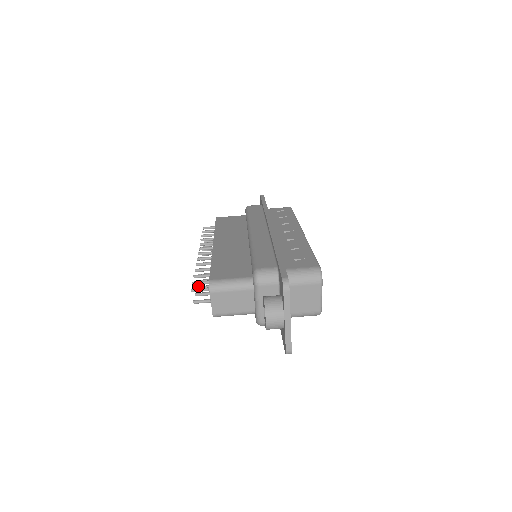
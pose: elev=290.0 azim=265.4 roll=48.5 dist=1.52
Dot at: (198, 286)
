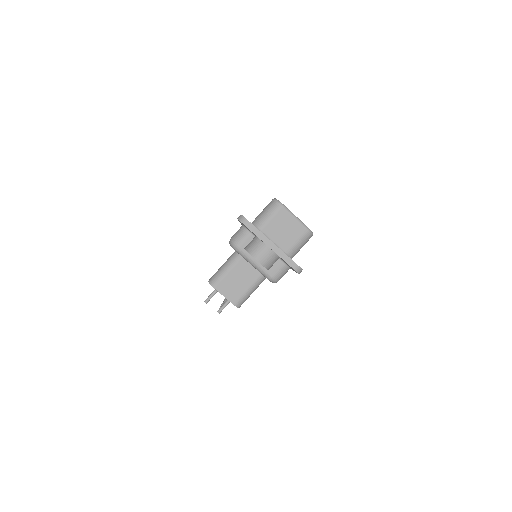
Dot at: (221, 305)
